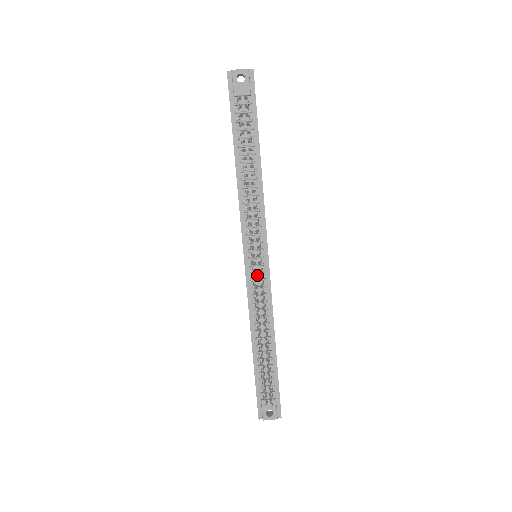
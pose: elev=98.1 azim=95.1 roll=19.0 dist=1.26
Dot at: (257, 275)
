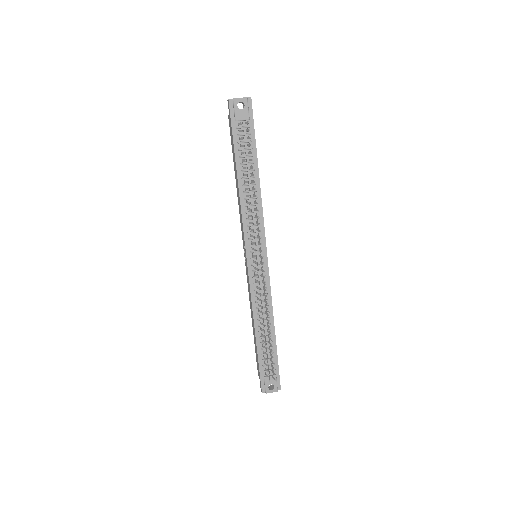
Dot at: (258, 272)
